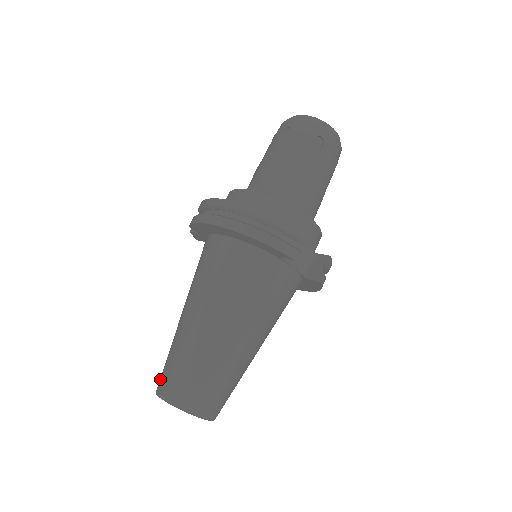
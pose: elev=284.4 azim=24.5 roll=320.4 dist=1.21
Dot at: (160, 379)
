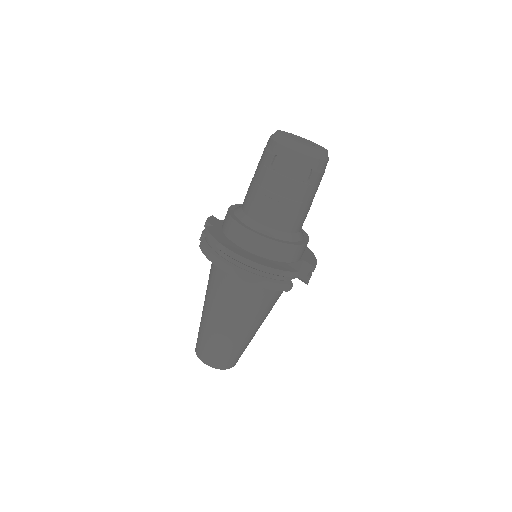
Dot at: (197, 346)
